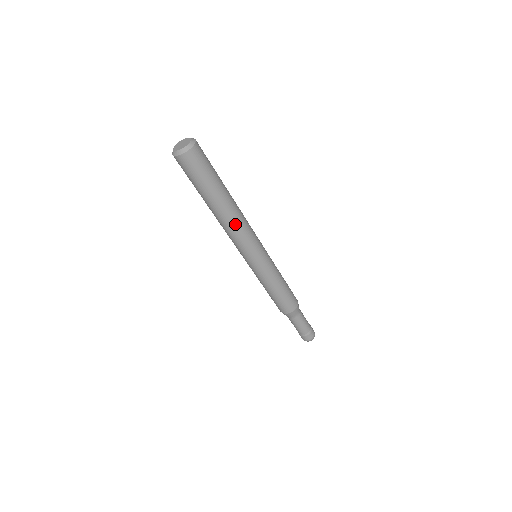
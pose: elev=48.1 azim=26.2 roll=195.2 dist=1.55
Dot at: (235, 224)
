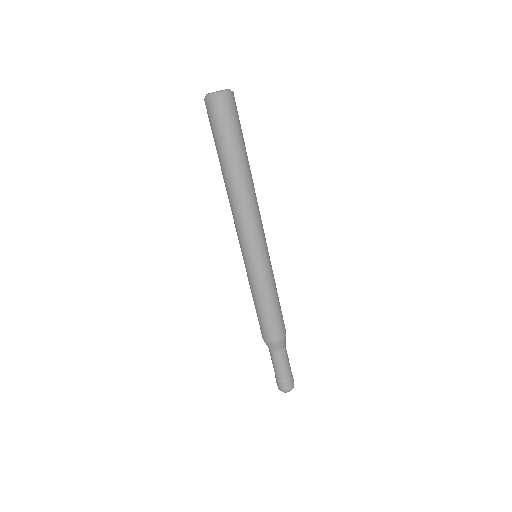
Dot at: (235, 204)
